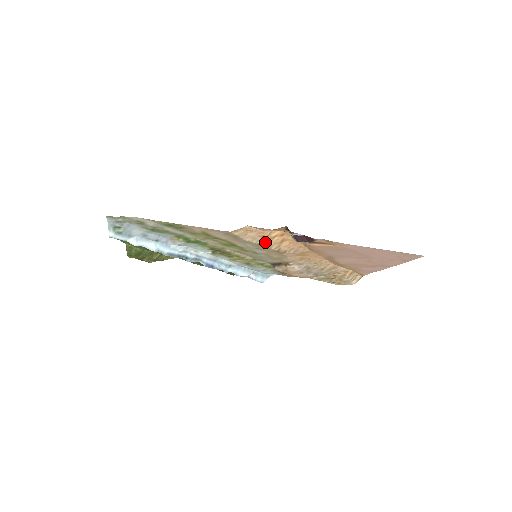
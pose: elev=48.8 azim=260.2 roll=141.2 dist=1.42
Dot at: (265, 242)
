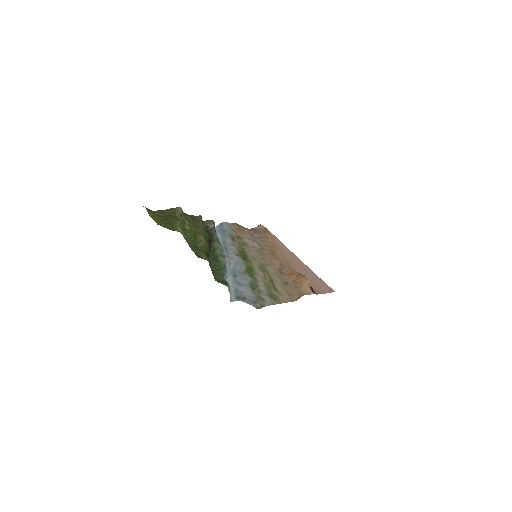
Dot at: (289, 283)
